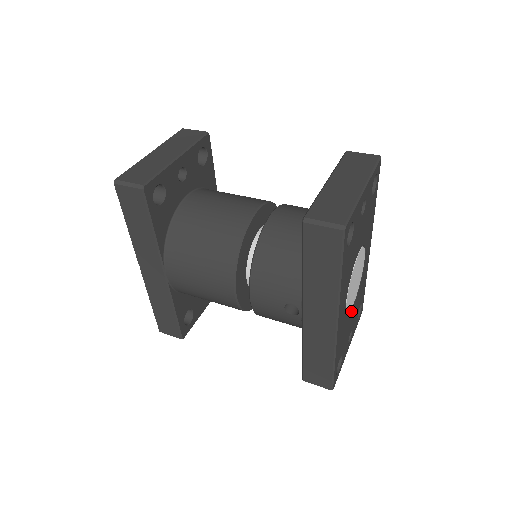
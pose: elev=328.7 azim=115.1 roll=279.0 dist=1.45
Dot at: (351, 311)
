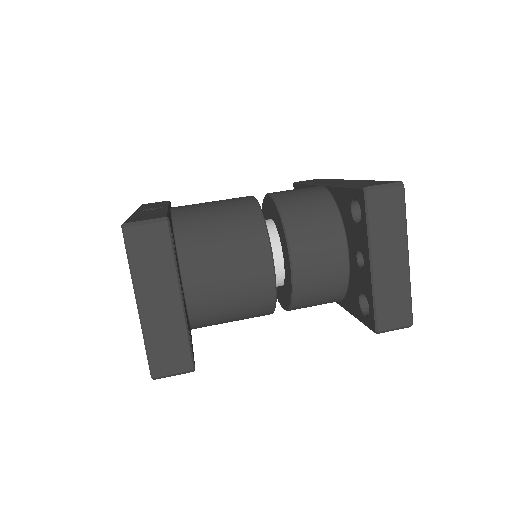
Dot at: occluded
